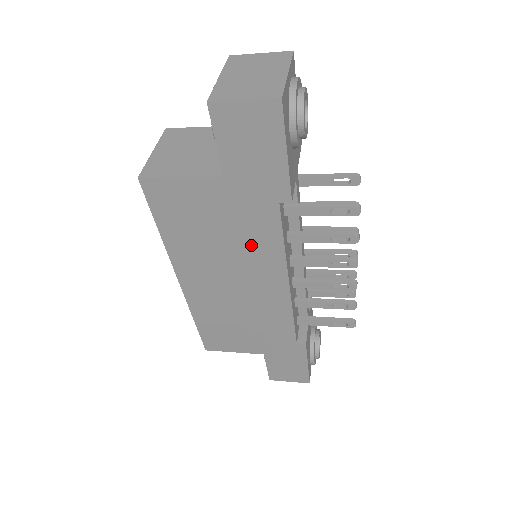
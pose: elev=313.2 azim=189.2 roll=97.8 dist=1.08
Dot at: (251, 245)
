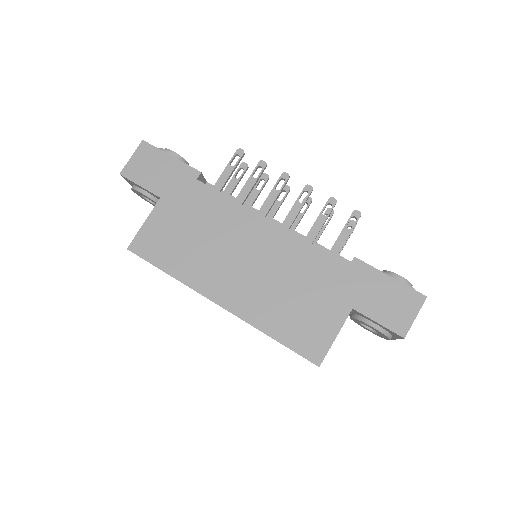
Dot at: (217, 220)
